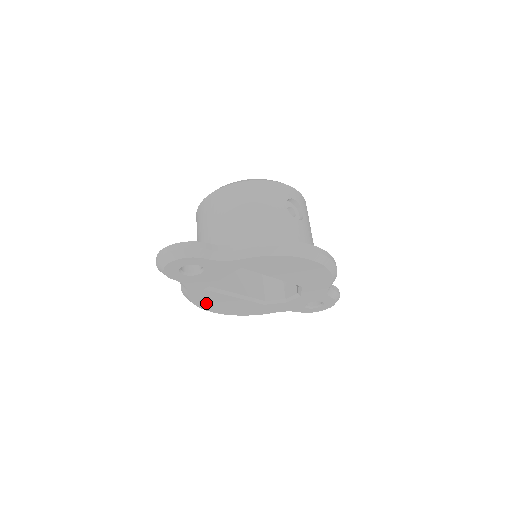
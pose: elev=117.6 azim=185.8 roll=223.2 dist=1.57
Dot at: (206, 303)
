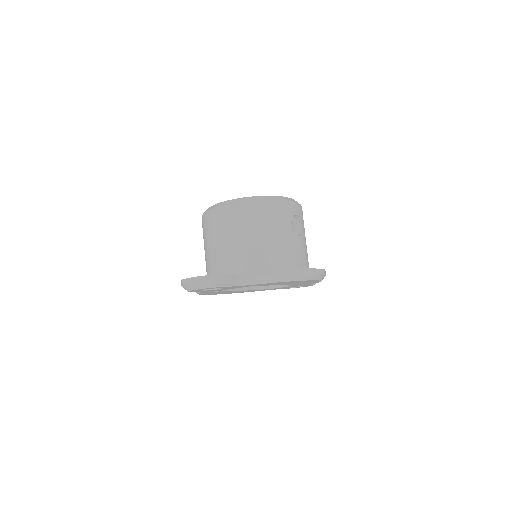
Dot at: (210, 293)
